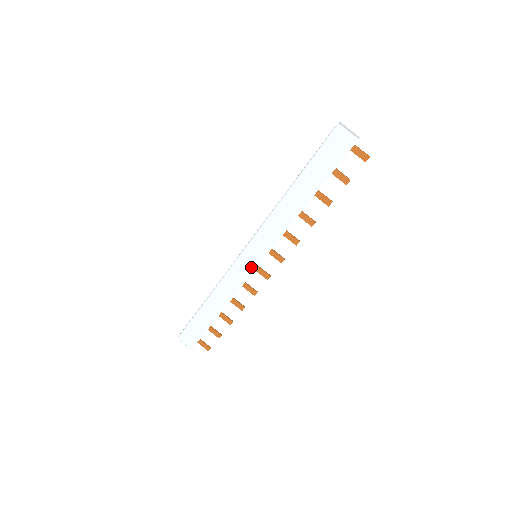
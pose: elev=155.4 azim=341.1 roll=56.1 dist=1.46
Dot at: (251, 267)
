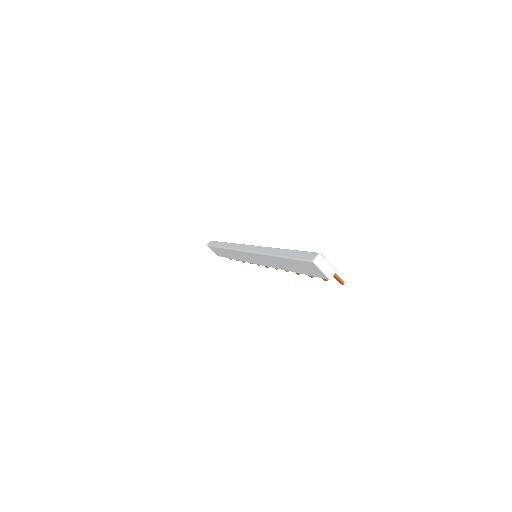
Dot at: (251, 261)
